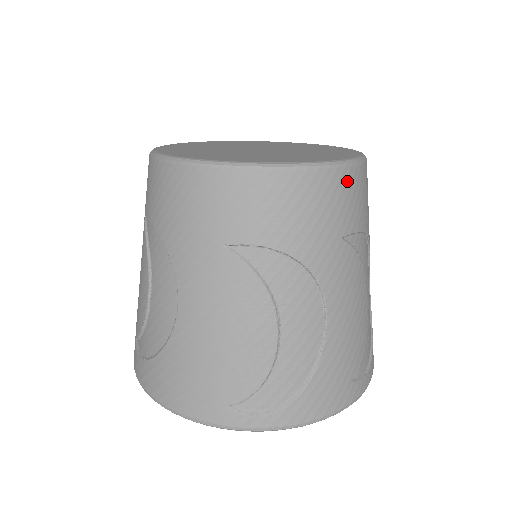
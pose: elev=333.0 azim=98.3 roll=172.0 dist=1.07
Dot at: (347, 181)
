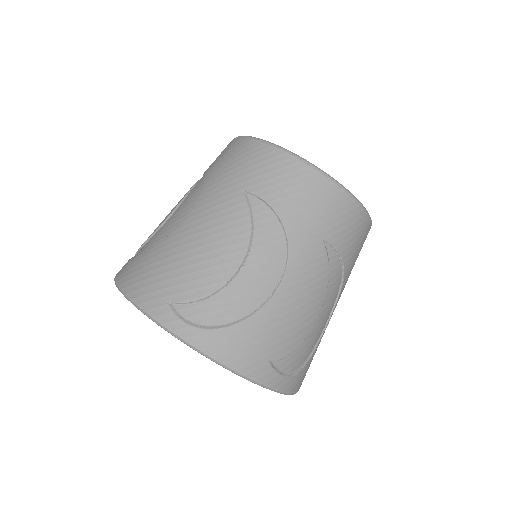
Dot at: (347, 207)
